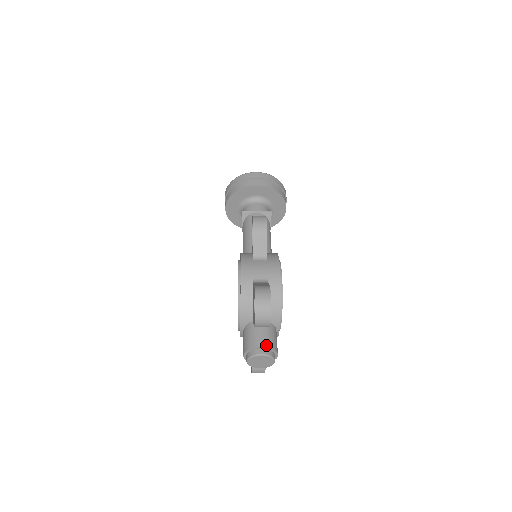
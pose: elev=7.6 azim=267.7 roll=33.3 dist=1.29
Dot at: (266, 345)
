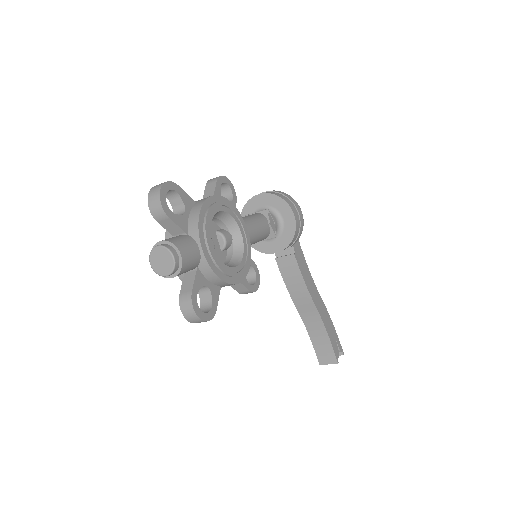
Dot at: (166, 240)
